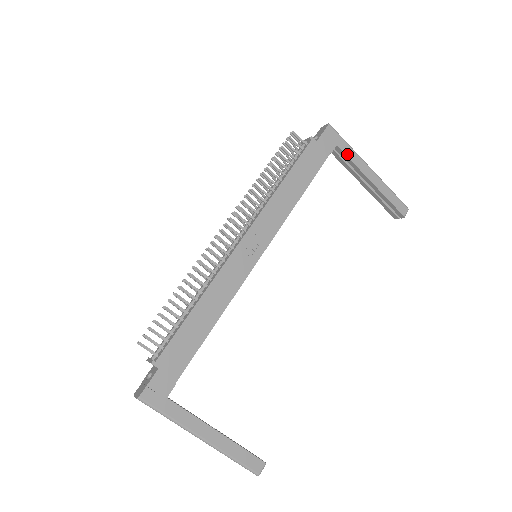
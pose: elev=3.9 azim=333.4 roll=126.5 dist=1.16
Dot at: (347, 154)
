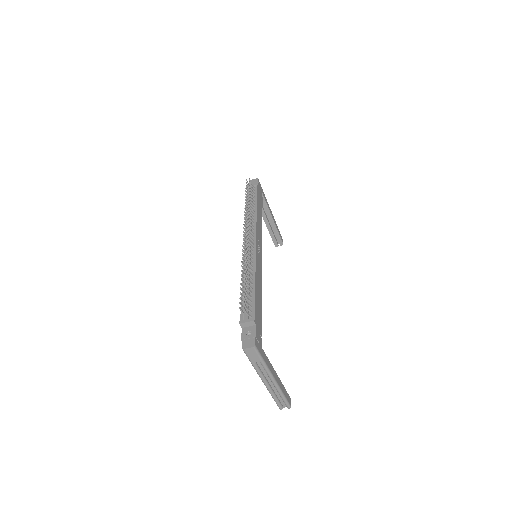
Dot at: (265, 199)
